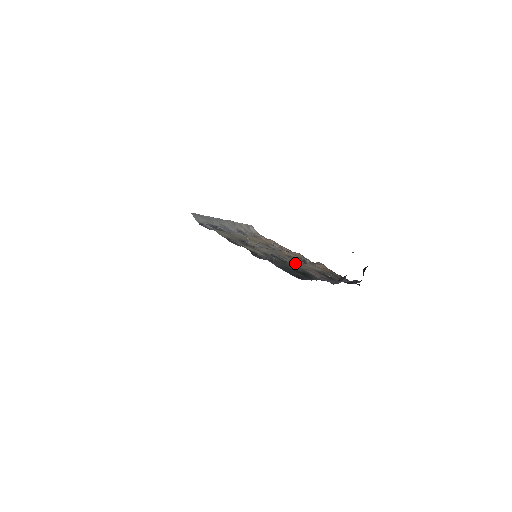
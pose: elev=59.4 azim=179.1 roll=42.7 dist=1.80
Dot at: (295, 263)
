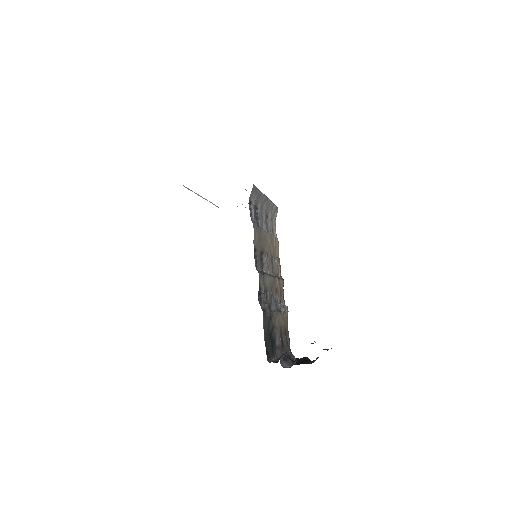
Dot at: (275, 314)
